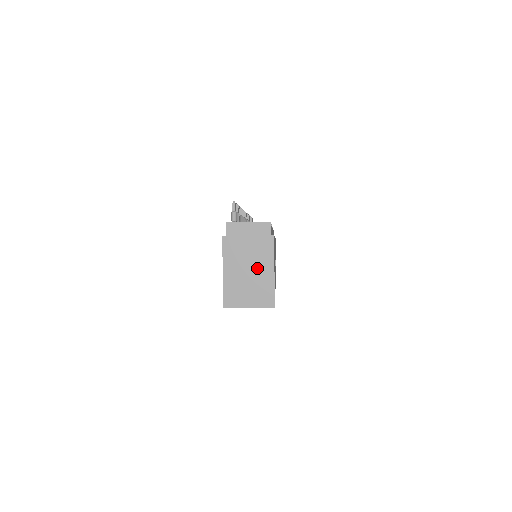
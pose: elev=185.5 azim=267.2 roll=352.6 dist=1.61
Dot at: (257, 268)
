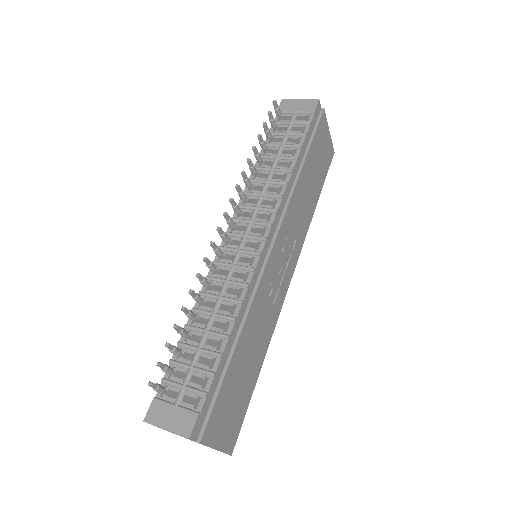
Dot at: occluded
